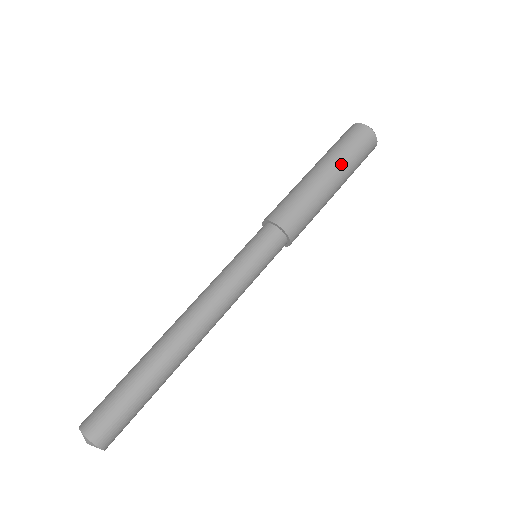
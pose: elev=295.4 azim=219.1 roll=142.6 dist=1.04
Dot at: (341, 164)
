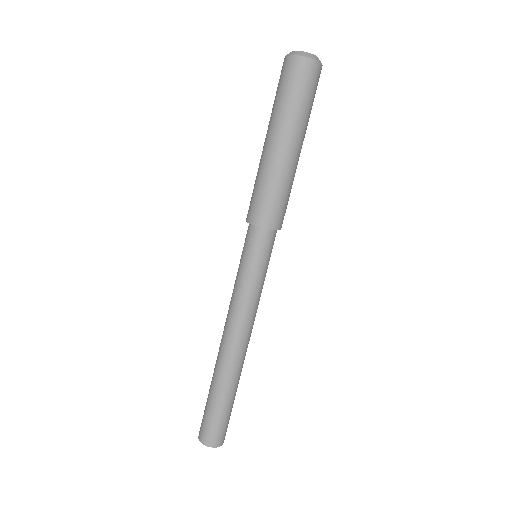
Dot at: (284, 122)
